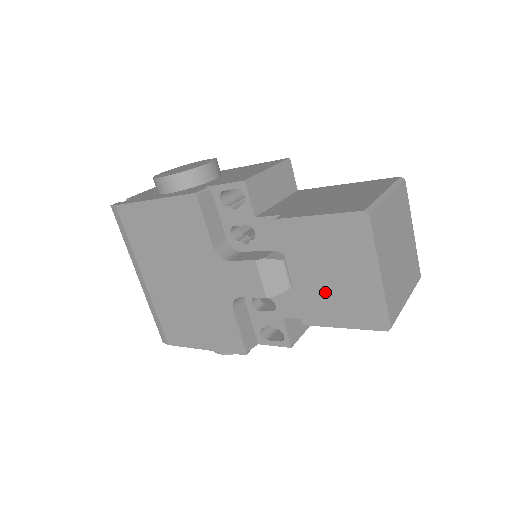
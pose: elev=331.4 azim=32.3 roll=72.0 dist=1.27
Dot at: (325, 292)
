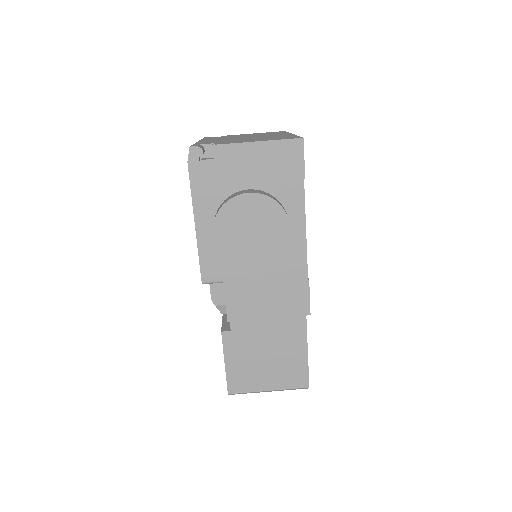
Dot at: occluded
